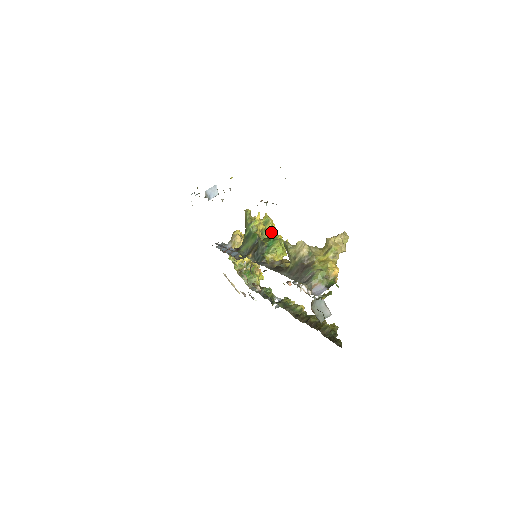
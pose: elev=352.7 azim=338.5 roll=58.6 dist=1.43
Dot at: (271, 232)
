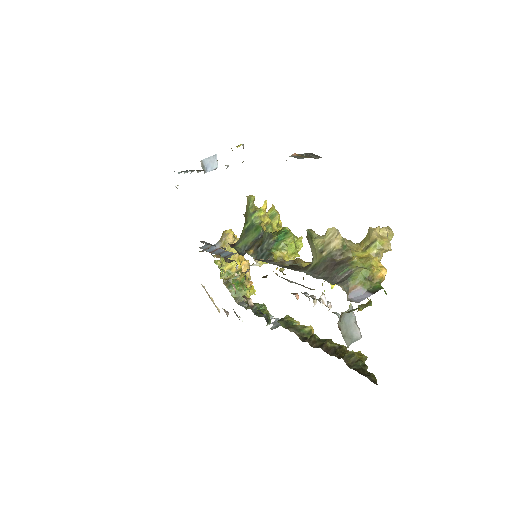
Dot at: (277, 229)
